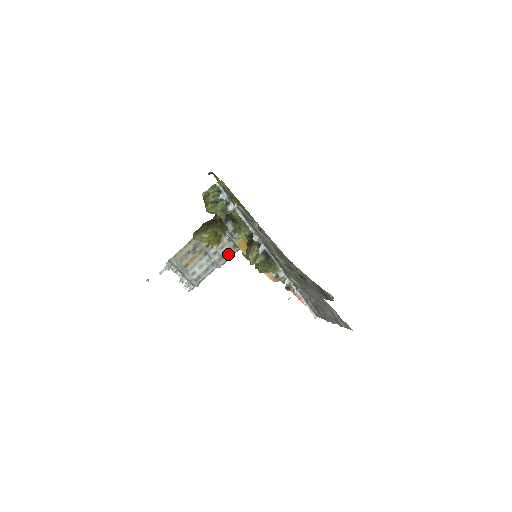
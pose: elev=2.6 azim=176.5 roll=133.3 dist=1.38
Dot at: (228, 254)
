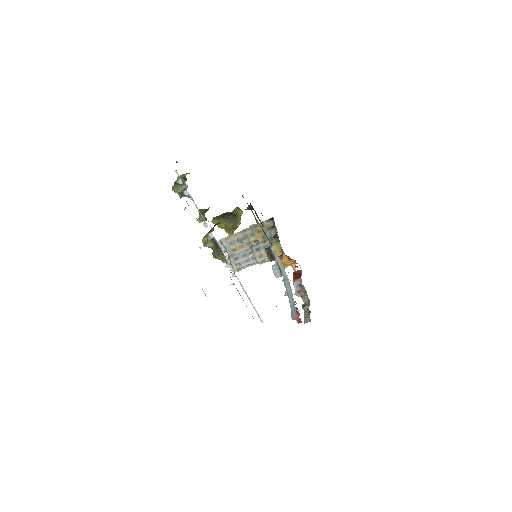
Dot at: occluded
